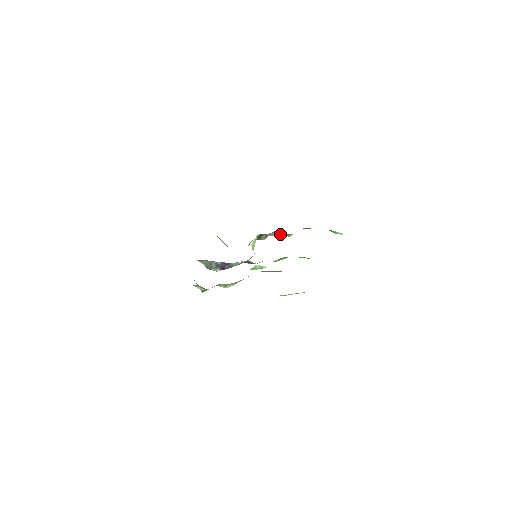
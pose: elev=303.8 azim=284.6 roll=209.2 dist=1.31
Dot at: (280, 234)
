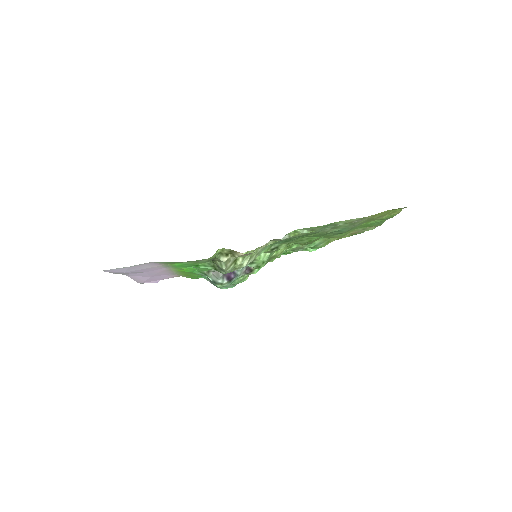
Dot at: occluded
